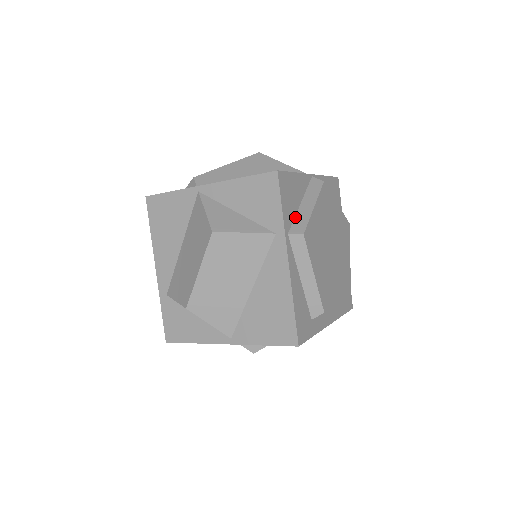
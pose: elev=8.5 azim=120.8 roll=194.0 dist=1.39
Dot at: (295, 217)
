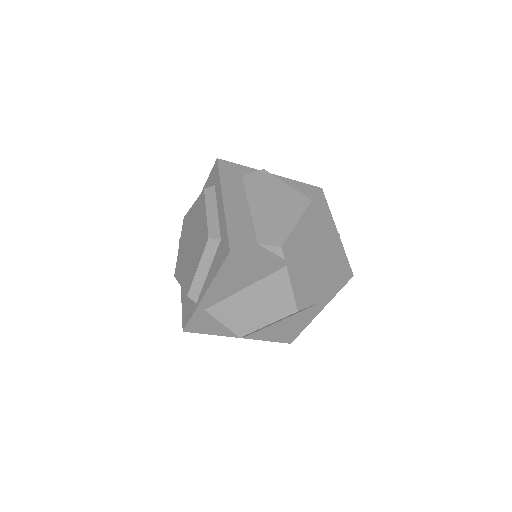
Dot at: occluded
